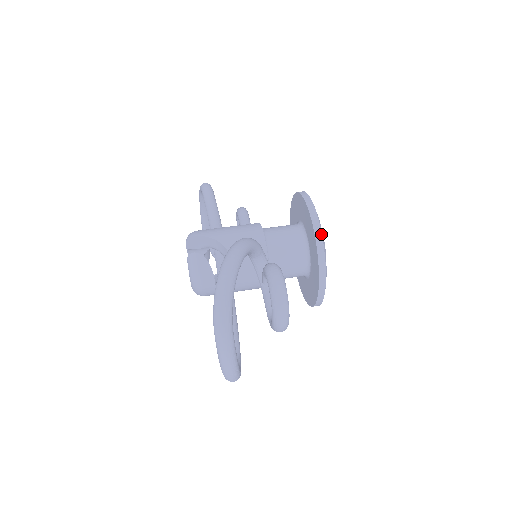
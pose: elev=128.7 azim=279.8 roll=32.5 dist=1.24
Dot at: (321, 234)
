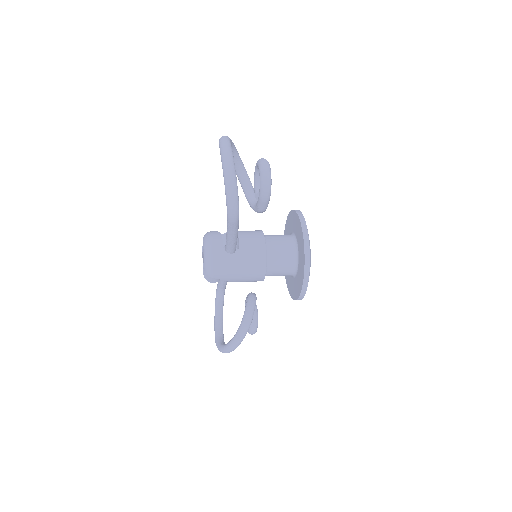
Dot at: occluded
